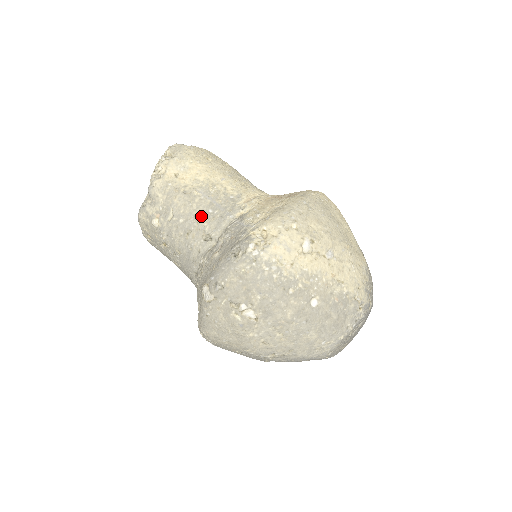
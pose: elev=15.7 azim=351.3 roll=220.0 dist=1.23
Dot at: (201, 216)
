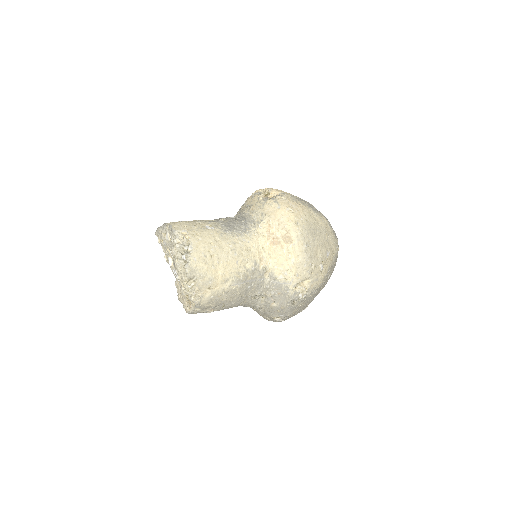
Dot at: (246, 294)
